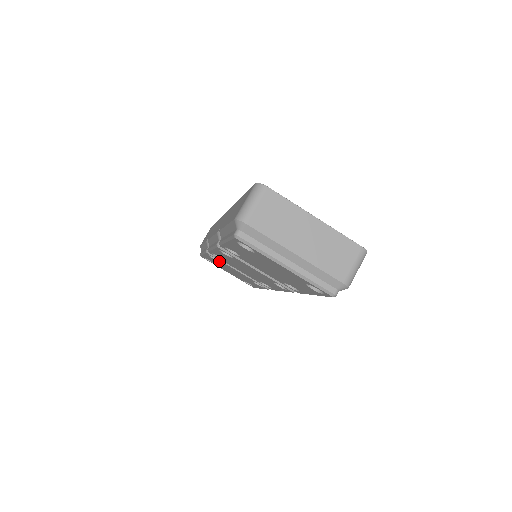
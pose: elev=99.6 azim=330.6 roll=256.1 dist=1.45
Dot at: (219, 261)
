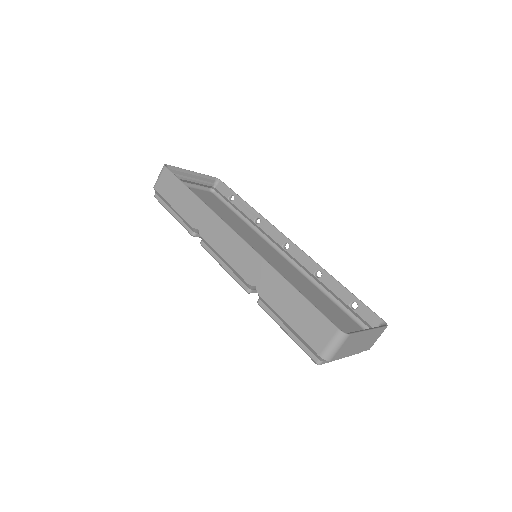
Dot at: occluded
